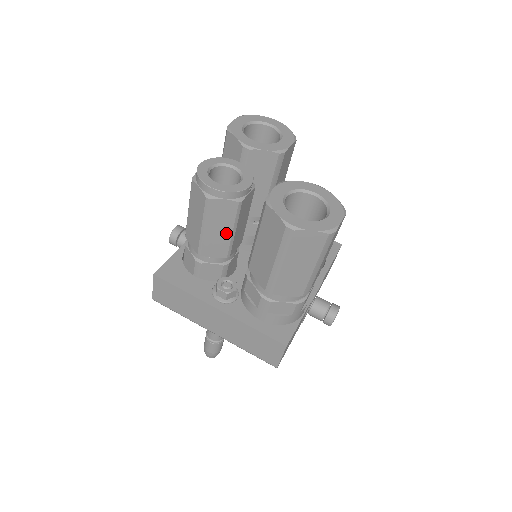
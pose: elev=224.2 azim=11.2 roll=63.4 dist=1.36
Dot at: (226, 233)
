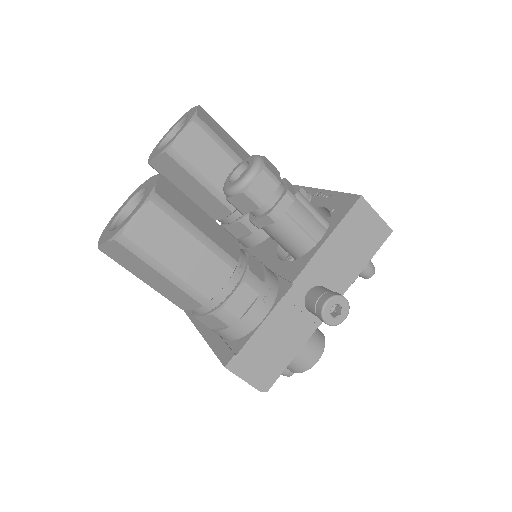
Dot at: occluded
